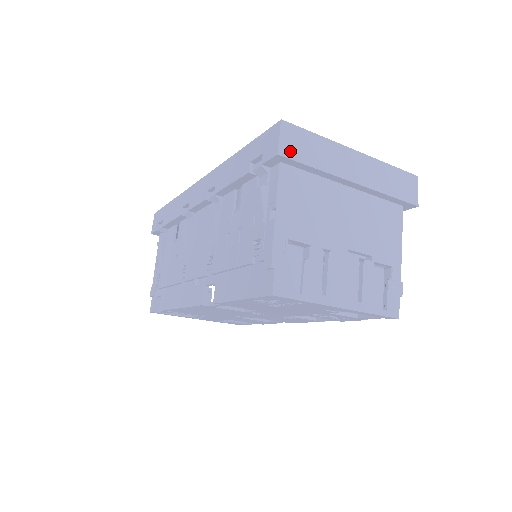
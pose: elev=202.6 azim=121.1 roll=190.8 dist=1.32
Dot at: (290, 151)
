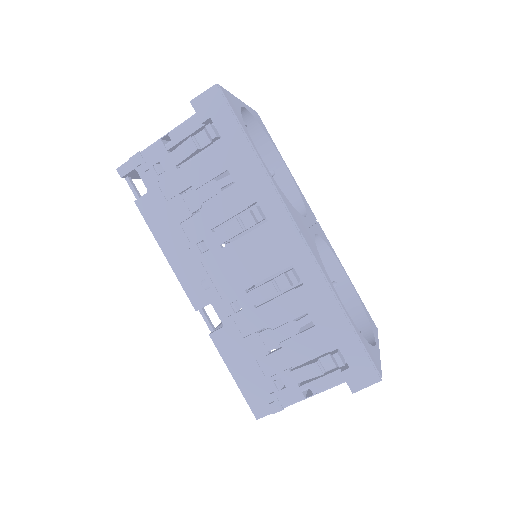
Dot at: occluded
